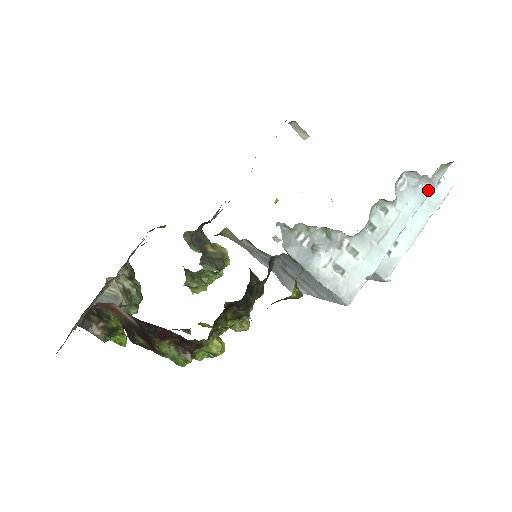
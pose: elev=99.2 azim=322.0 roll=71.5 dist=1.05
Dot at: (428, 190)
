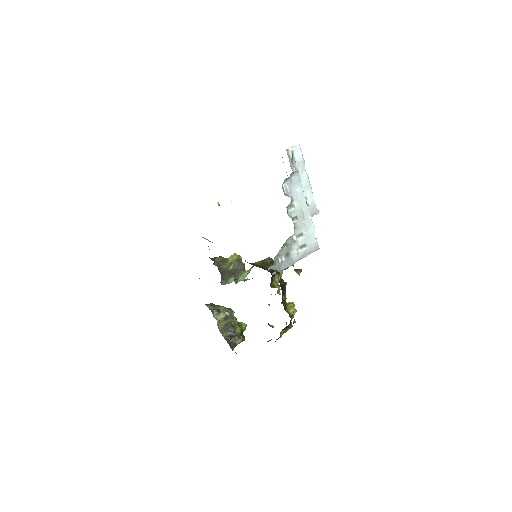
Dot at: (297, 175)
